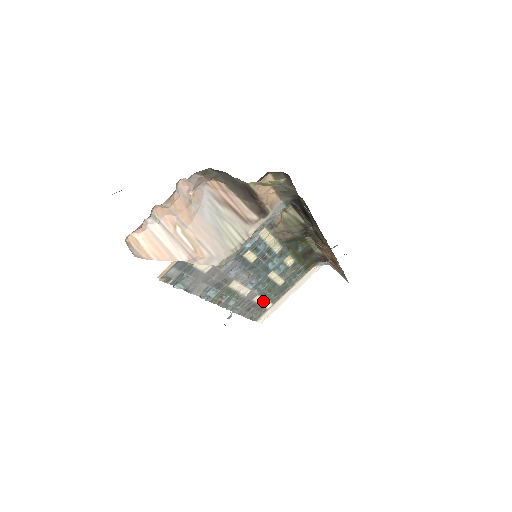
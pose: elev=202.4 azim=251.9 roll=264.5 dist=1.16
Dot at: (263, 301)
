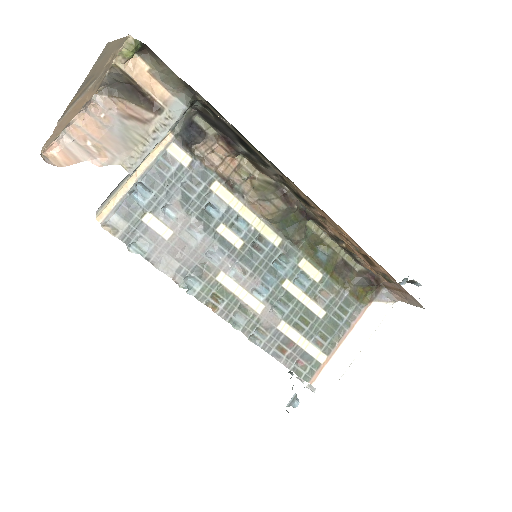
Dot at: (303, 341)
